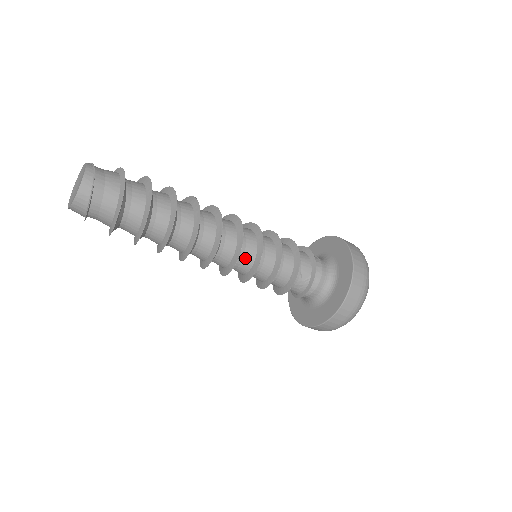
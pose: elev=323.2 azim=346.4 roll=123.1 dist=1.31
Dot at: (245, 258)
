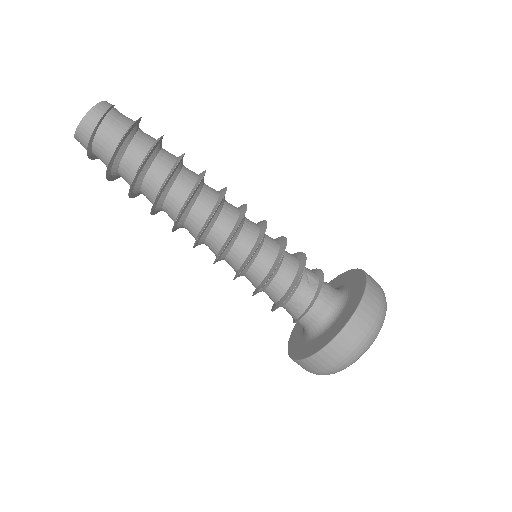
Dot at: (247, 234)
